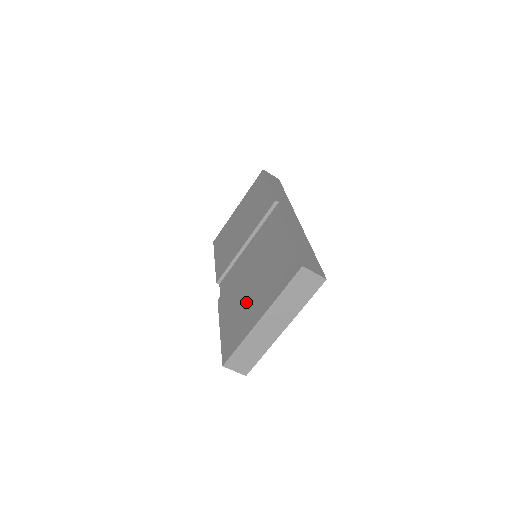
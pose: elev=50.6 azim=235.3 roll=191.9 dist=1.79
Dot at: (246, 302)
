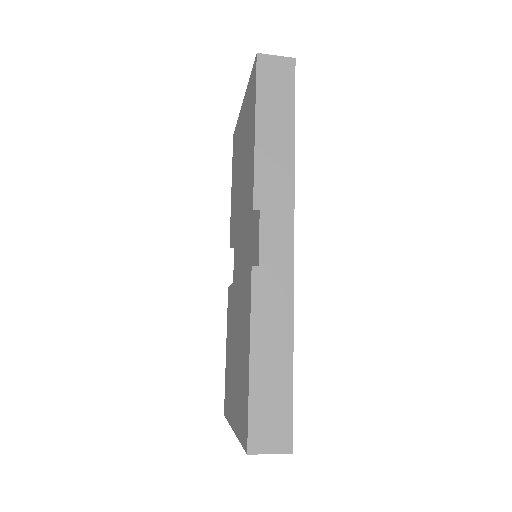
Dot at: (232, 367)
